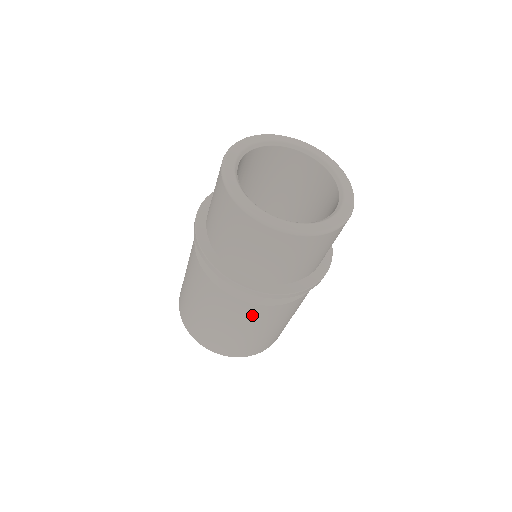
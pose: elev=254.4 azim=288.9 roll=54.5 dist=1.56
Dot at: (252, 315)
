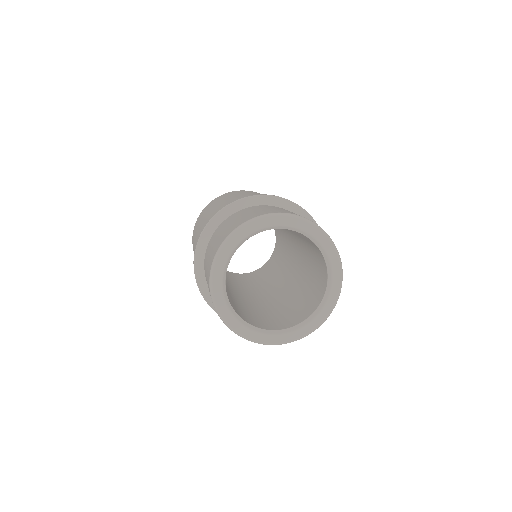
Dot at: occluded
